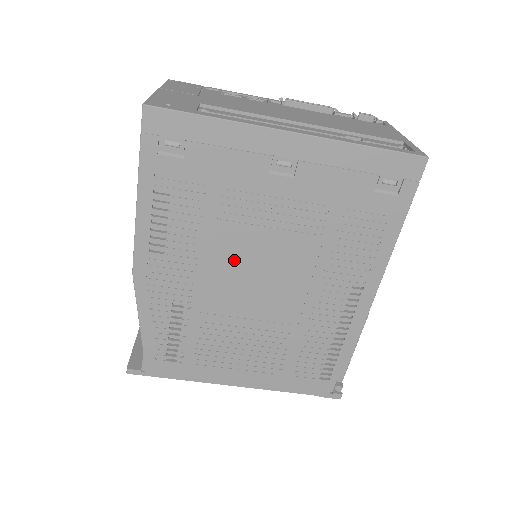
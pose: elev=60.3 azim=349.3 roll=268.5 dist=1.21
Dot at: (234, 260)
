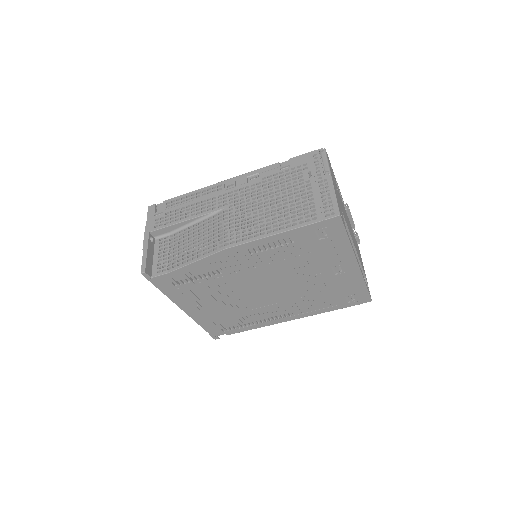
Dot at: (270, 277)
